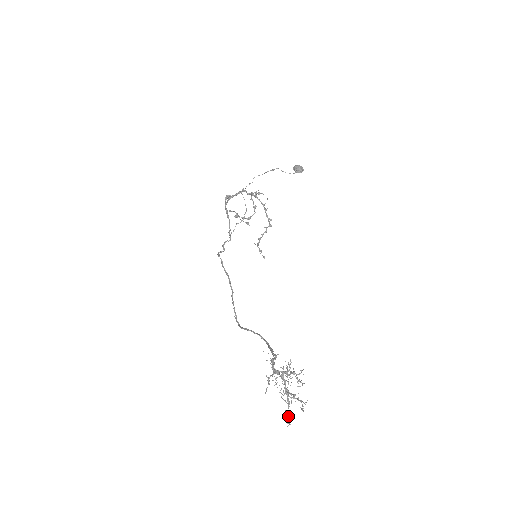
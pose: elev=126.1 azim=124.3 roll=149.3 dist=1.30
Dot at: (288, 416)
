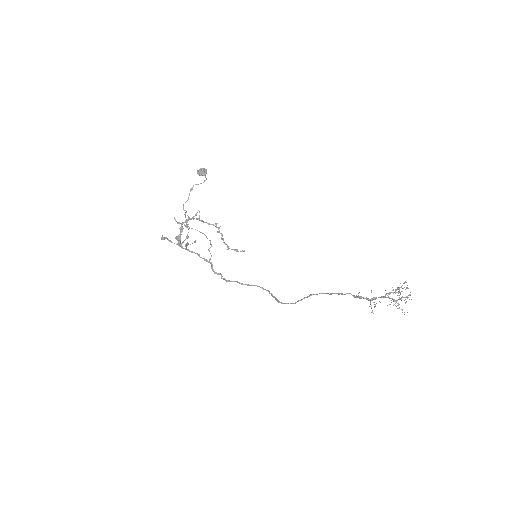
Dot at: (402, 310)
